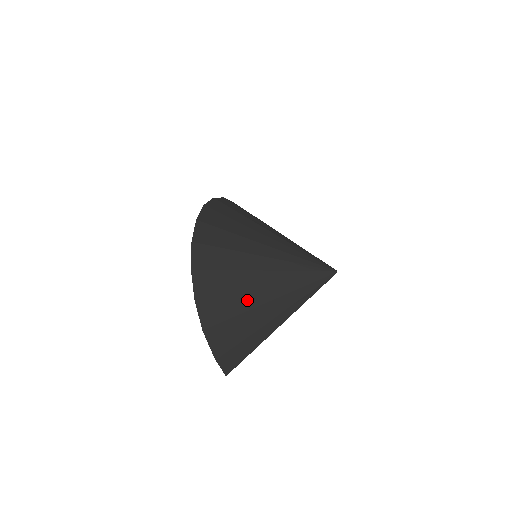
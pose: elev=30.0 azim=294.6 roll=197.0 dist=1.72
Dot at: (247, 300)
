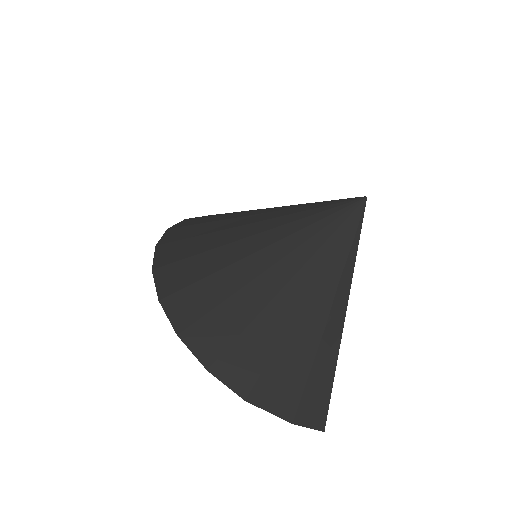
Dot at: (275, 319)
